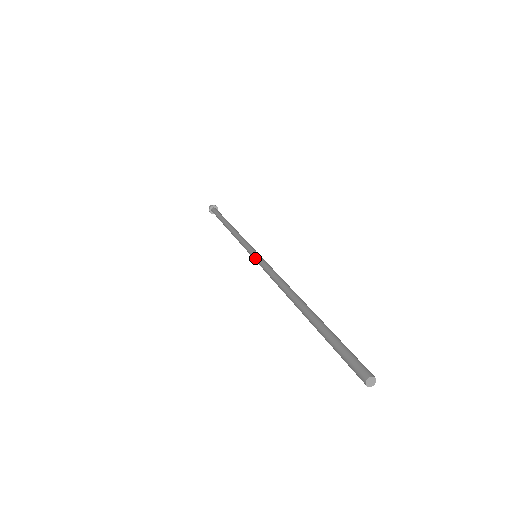
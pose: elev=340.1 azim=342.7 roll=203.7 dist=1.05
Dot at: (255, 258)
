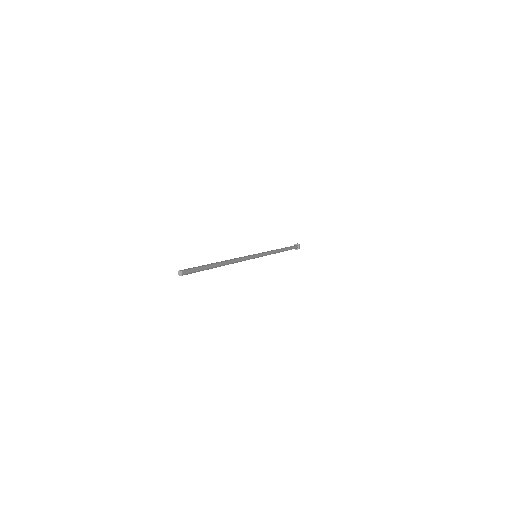
Dot at: occluded
